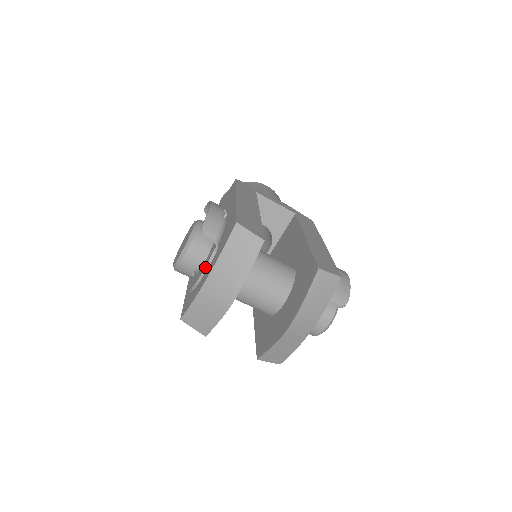
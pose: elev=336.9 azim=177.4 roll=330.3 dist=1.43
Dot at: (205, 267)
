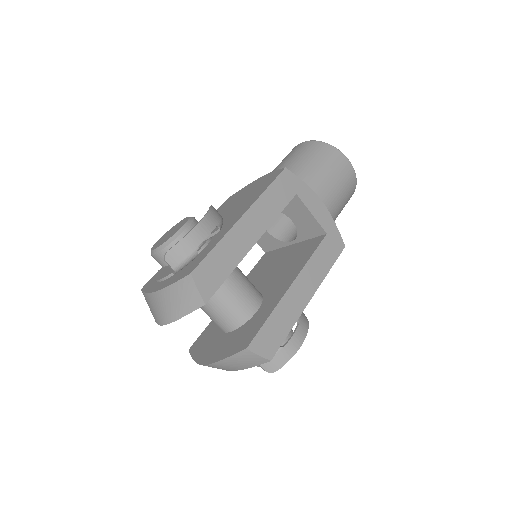
Dot at: (161, 279)
